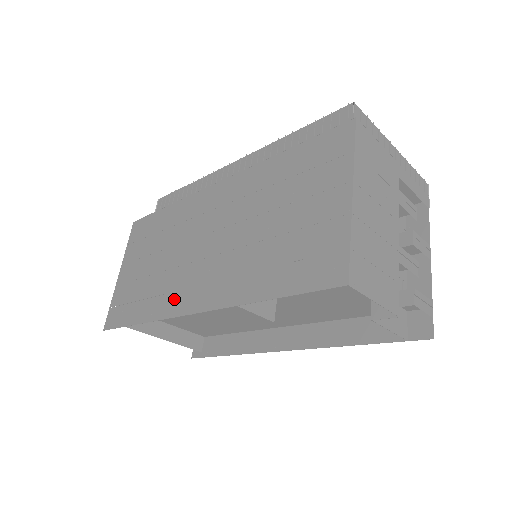
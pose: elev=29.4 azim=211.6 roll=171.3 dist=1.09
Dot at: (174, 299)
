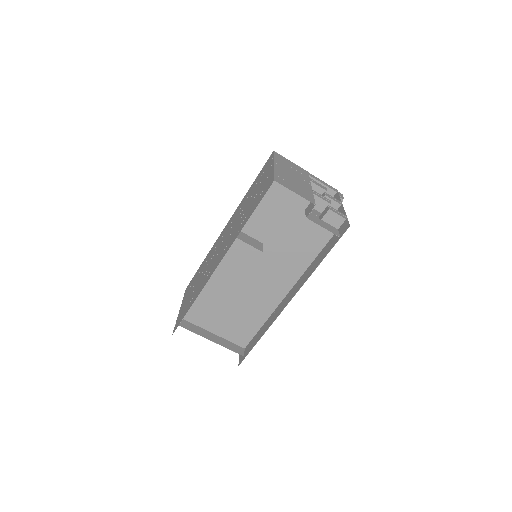
Dot at: (209, 275)
